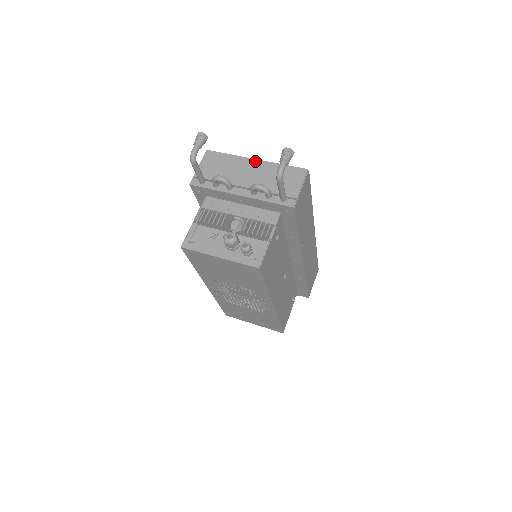
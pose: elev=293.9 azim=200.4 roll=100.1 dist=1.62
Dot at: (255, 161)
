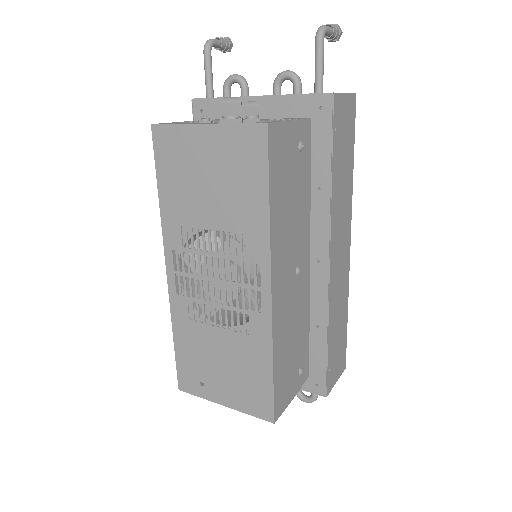
Dot at: occluded
